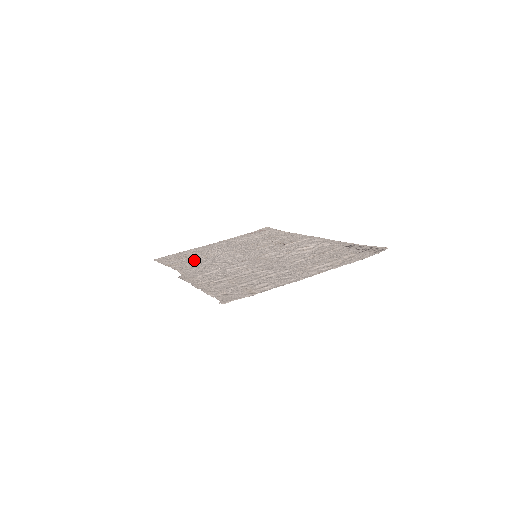
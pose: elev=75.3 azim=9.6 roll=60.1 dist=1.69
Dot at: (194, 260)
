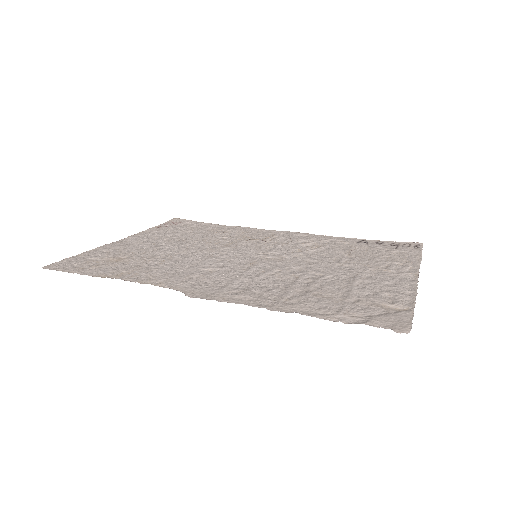
Dot at: (148, 265)
